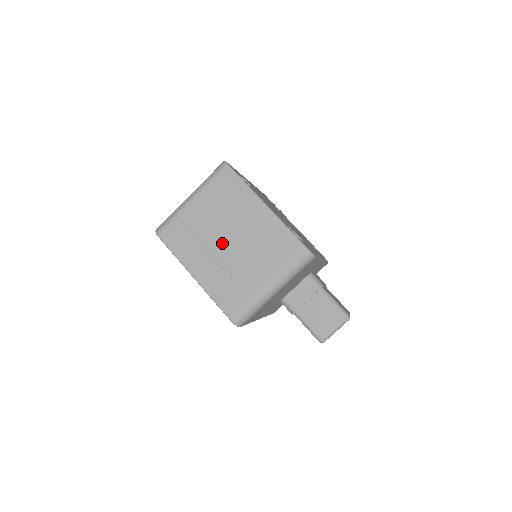
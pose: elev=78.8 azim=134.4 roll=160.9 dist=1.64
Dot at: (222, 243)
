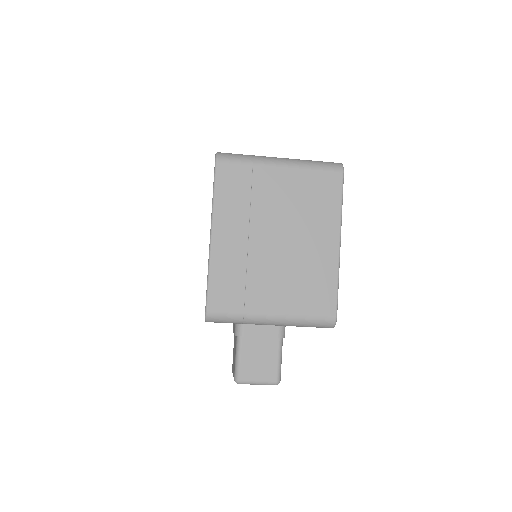
Dot at: (269, 233)
